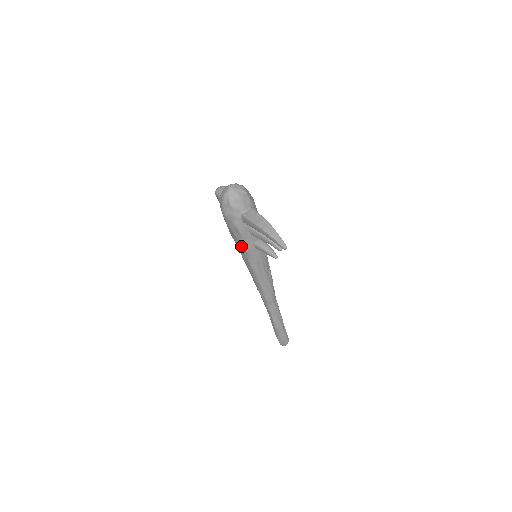
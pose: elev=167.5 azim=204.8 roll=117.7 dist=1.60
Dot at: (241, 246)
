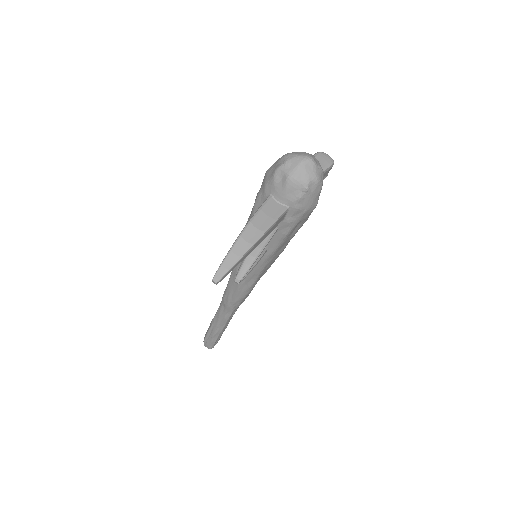
Dot at: occluded
